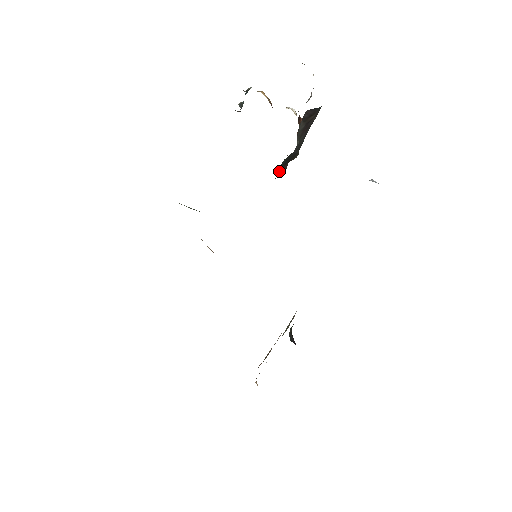
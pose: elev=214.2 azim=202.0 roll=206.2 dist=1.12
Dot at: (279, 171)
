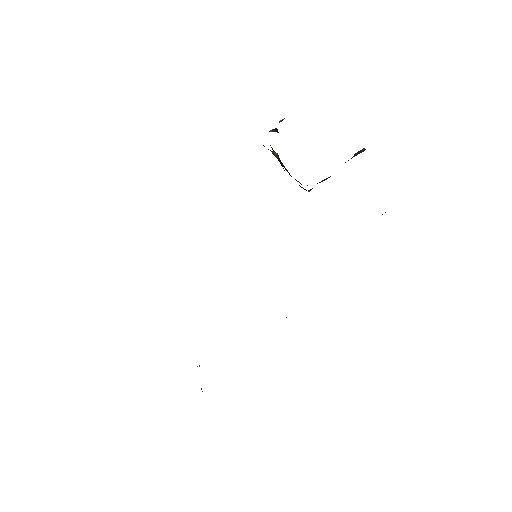
Dot at: occluded
